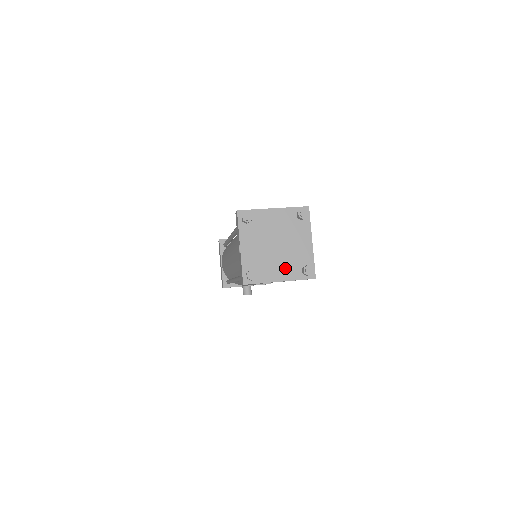
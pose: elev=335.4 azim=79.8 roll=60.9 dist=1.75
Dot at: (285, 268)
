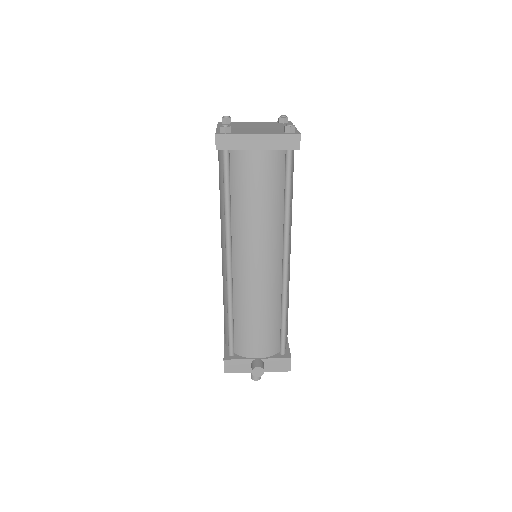
Dot at: (264, 131)
